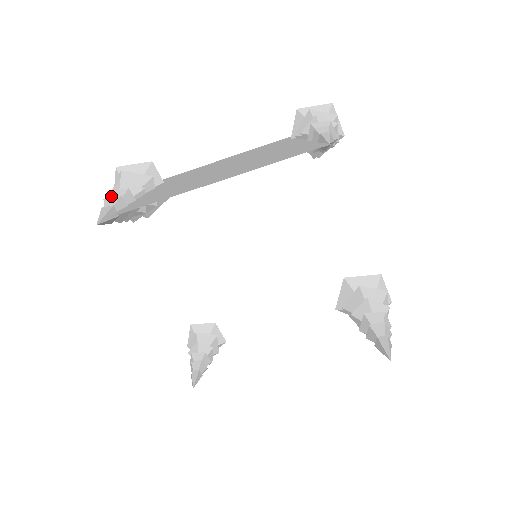
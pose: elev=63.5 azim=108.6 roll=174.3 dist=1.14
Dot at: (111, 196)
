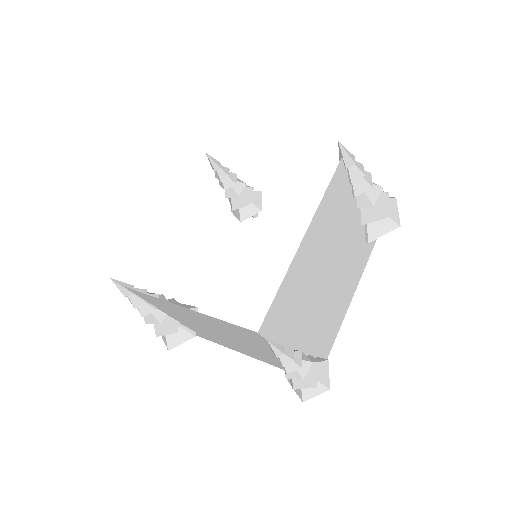
Dot at: occluded
